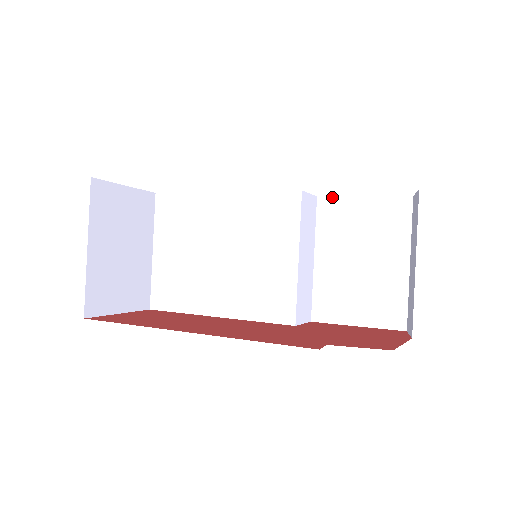
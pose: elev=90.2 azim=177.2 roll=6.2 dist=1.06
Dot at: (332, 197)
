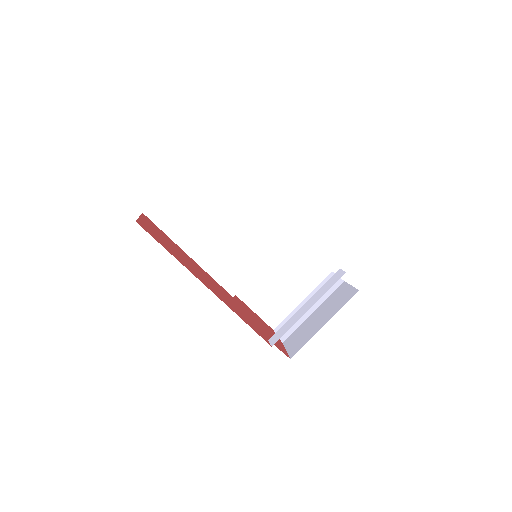
Dot at: (299, 238)
